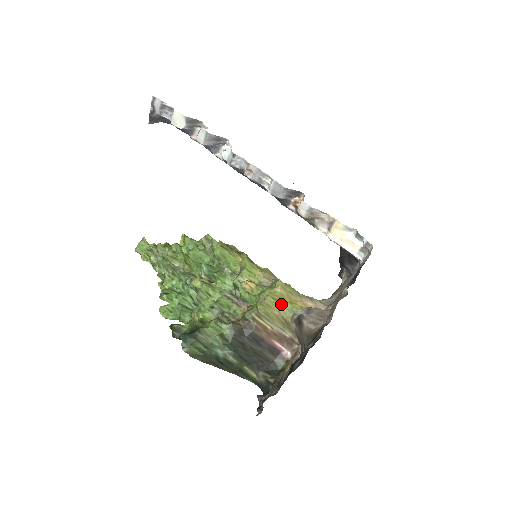
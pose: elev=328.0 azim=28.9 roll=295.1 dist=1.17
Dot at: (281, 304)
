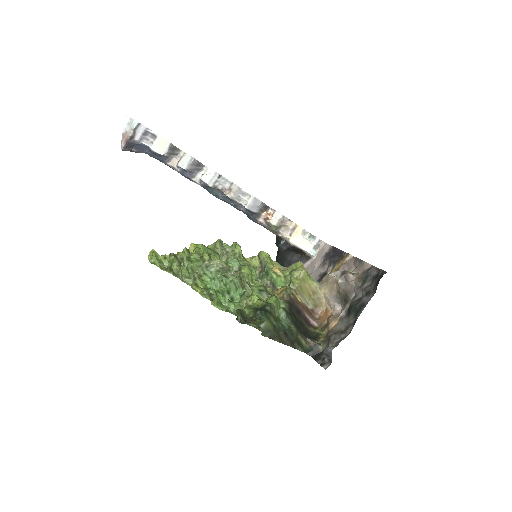
Dot at: (309, 277)
